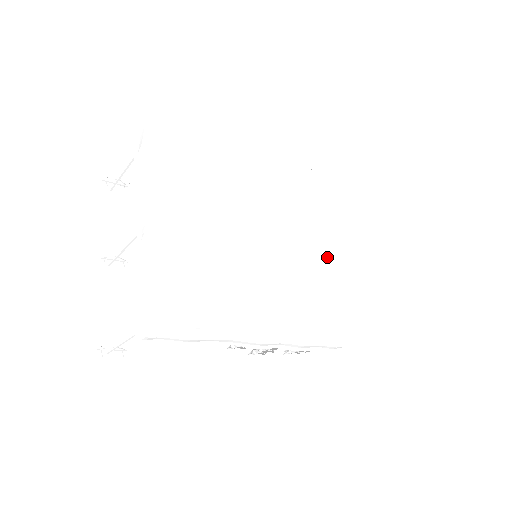
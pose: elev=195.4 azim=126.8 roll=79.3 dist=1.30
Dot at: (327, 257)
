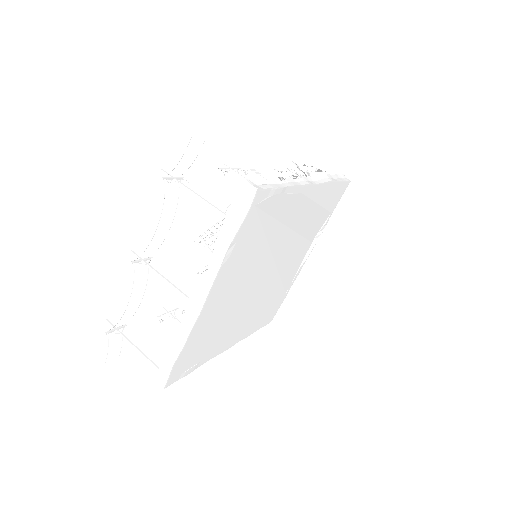
Dot at: (304, 262)
